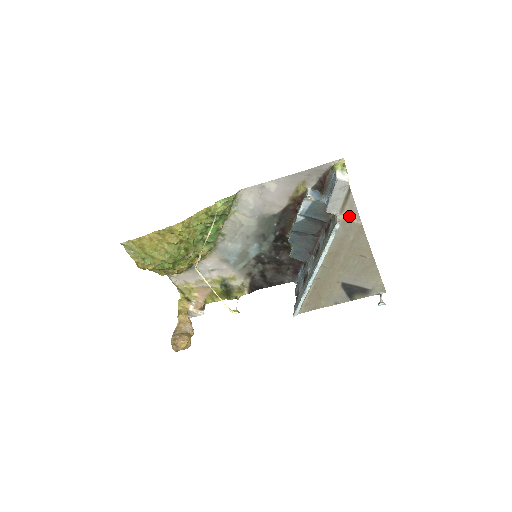
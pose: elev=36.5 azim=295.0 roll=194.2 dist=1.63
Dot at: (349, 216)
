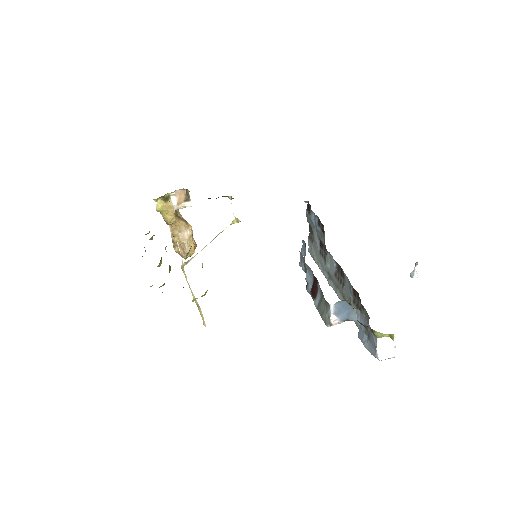
Dot at: occluded
